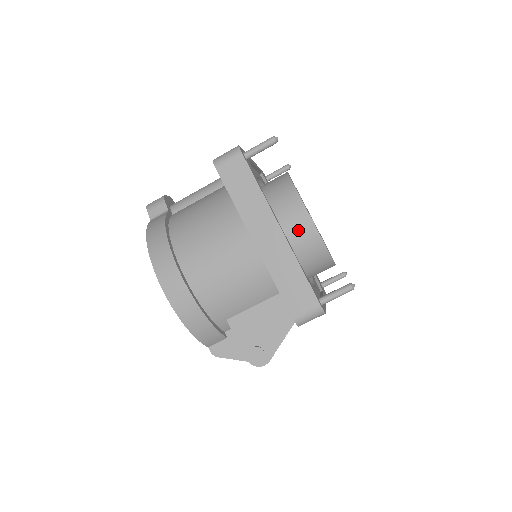
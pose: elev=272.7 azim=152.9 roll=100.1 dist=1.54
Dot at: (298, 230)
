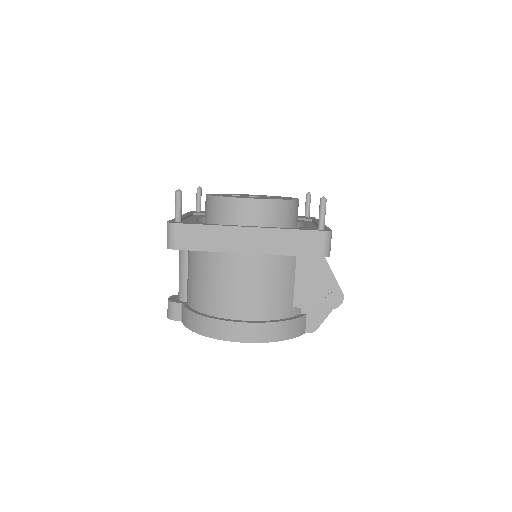
Dot at: (257, 214)
